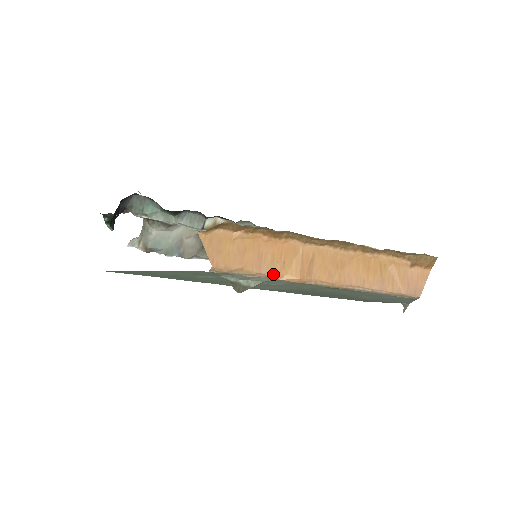
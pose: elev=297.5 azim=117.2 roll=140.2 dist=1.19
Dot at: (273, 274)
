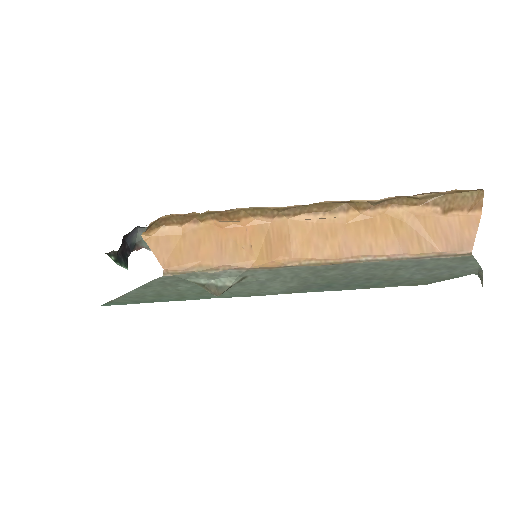
Dot at: (239, 263)
